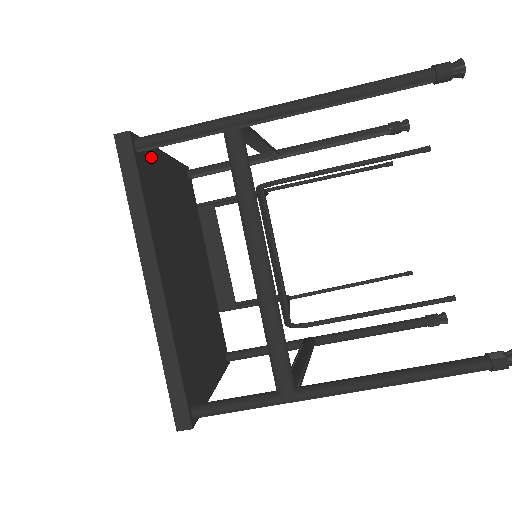
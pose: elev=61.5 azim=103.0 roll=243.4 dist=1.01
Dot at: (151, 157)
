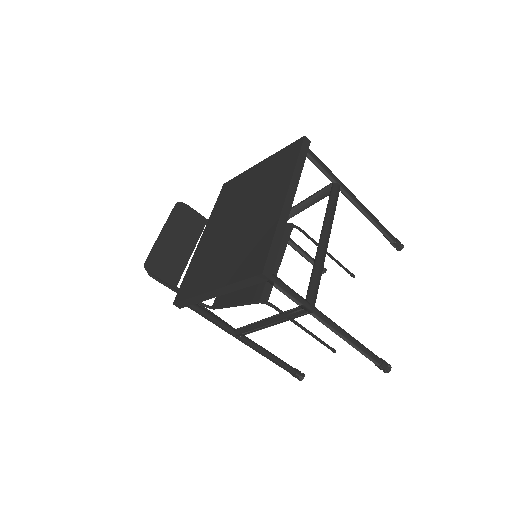
Dot at: occluded
